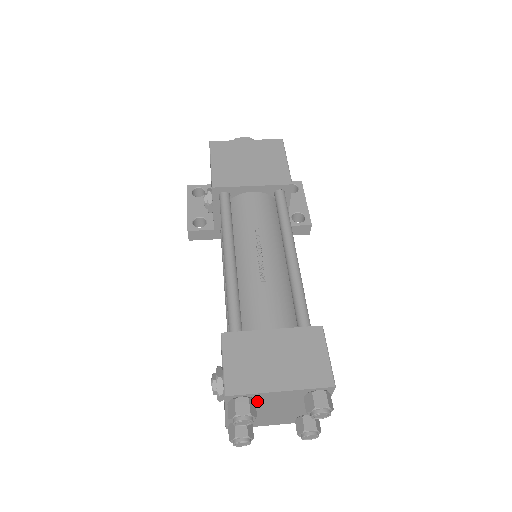
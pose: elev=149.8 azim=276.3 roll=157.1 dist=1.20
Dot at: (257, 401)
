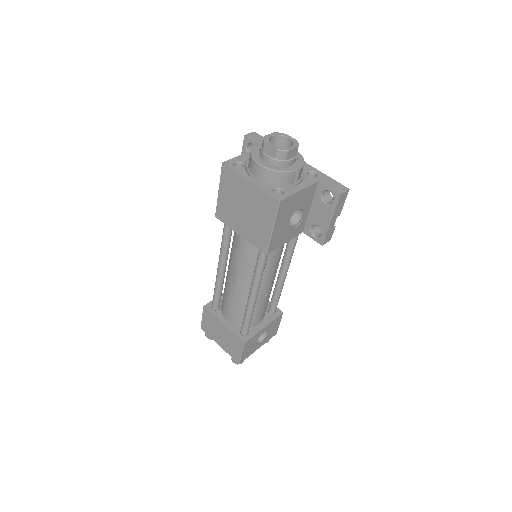
Dot at: occluded
